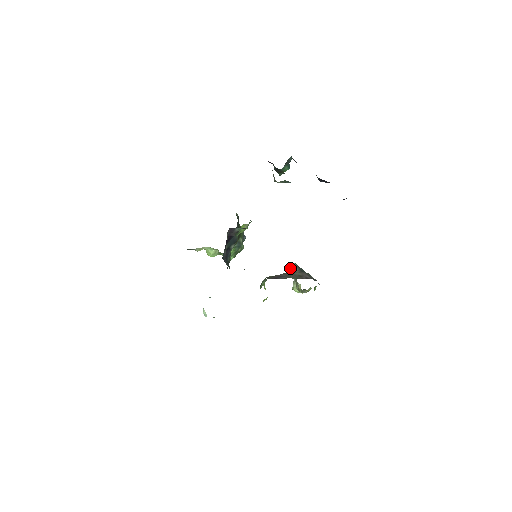
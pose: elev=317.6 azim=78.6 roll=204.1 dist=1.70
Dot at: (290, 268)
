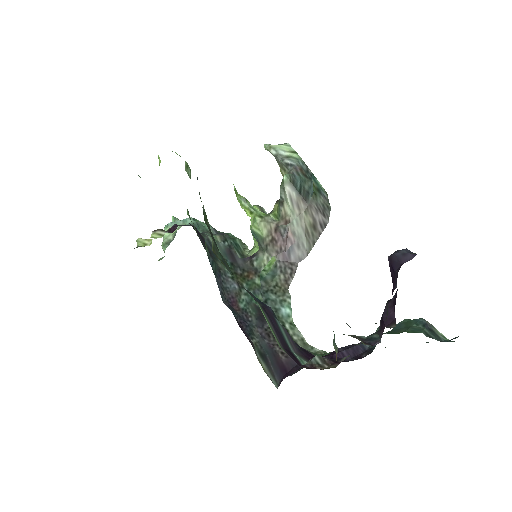
Dot at: (284, 195)
